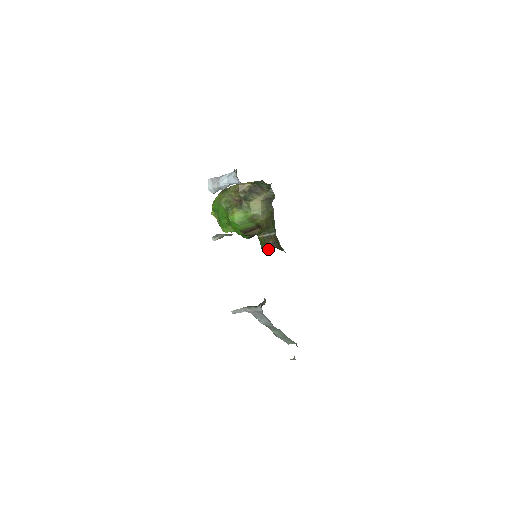
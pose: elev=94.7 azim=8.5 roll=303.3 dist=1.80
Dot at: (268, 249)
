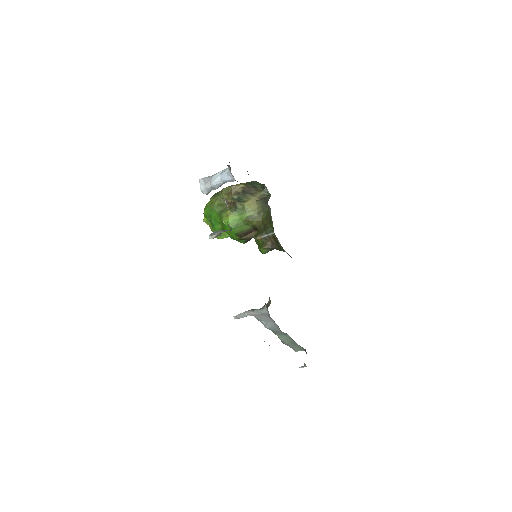
Dot at: (267, 251)
